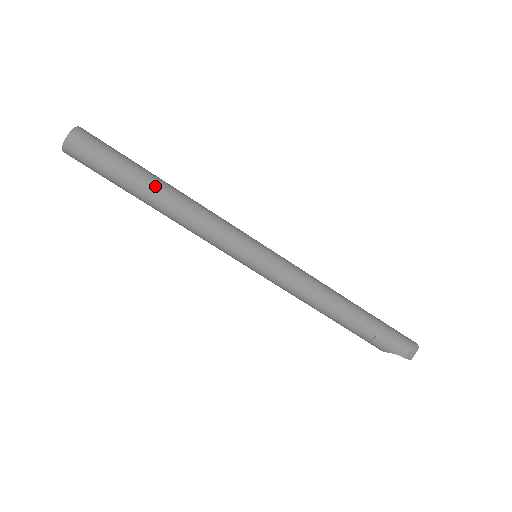
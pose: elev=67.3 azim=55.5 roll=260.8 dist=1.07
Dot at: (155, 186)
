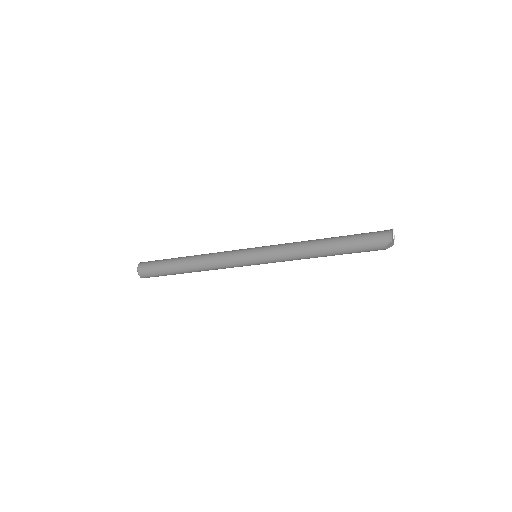
Dot at: (185, 269)
